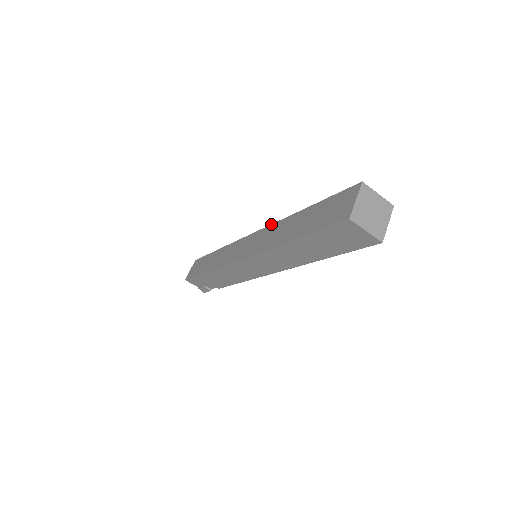
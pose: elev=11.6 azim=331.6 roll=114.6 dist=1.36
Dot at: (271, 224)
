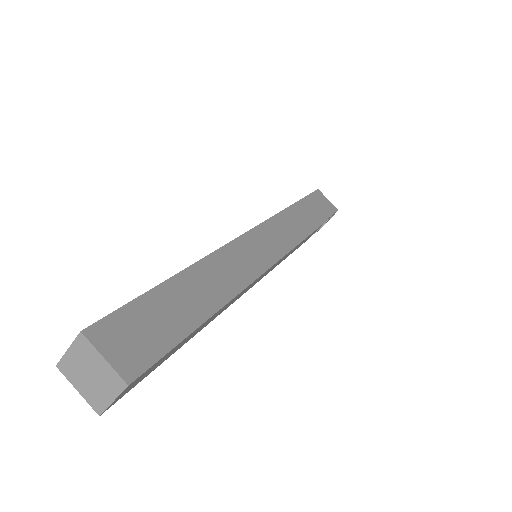
Dot at: occluded
